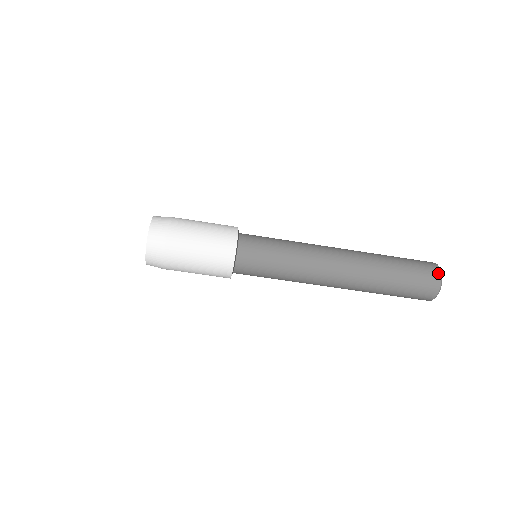
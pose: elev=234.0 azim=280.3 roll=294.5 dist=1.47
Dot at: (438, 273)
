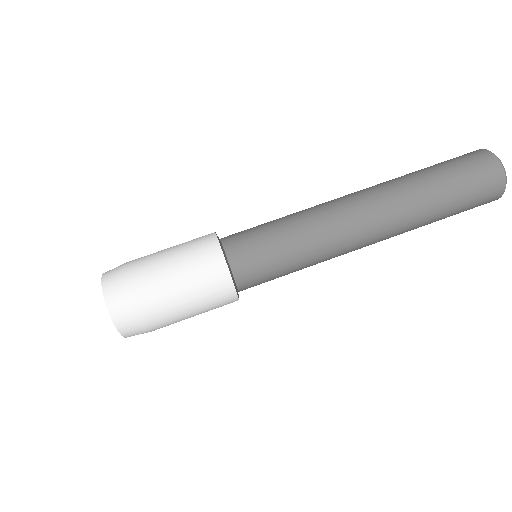
Dot at: occluded
